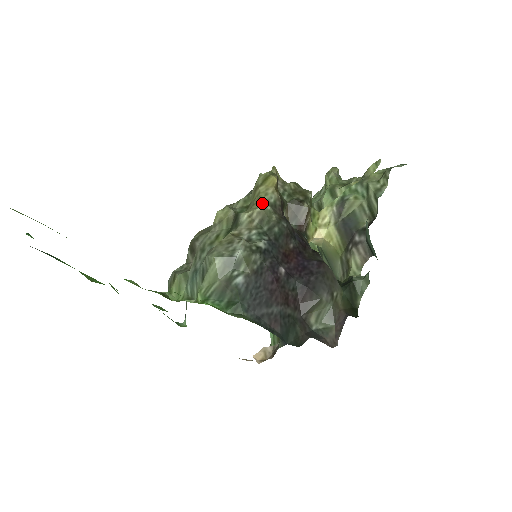
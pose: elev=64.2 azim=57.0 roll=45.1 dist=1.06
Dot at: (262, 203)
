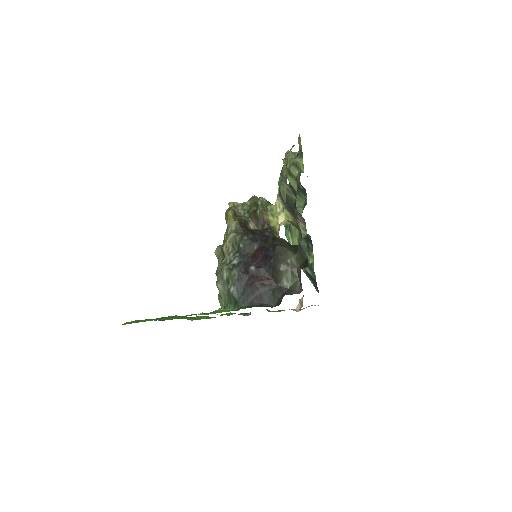
Dot at: (229, 234)
